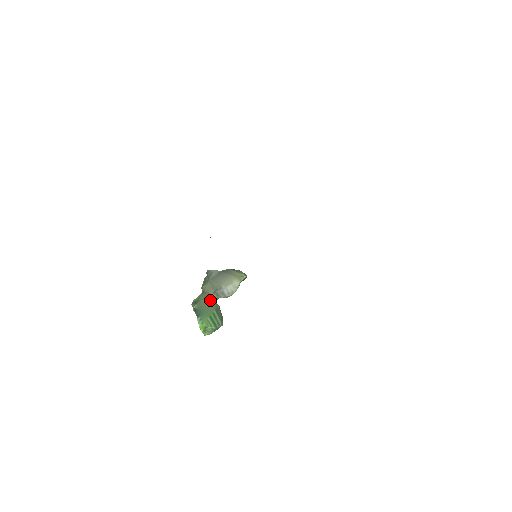
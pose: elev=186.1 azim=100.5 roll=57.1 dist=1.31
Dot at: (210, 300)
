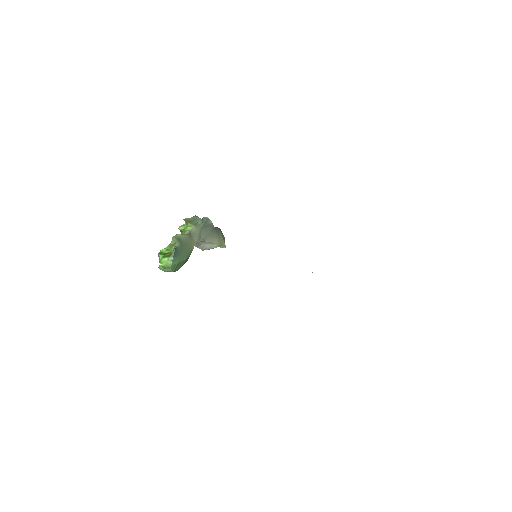
Dot at: (190, 247)
